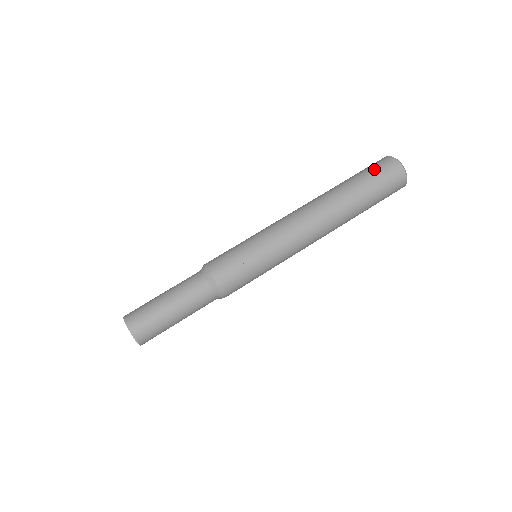
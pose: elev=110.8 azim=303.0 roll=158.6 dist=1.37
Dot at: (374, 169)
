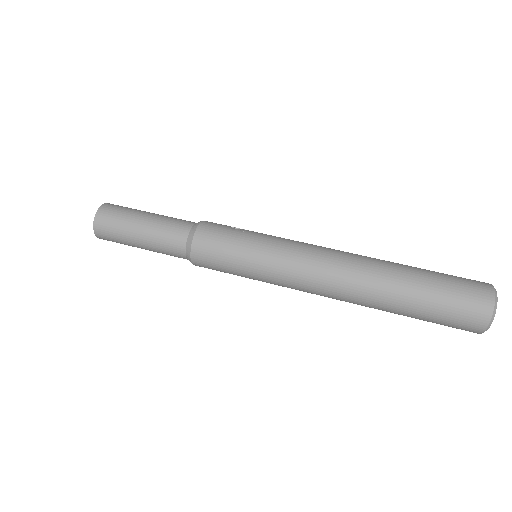
Dot at: occluded
